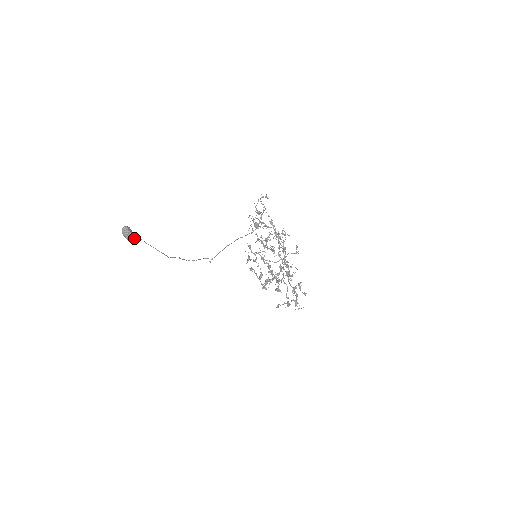
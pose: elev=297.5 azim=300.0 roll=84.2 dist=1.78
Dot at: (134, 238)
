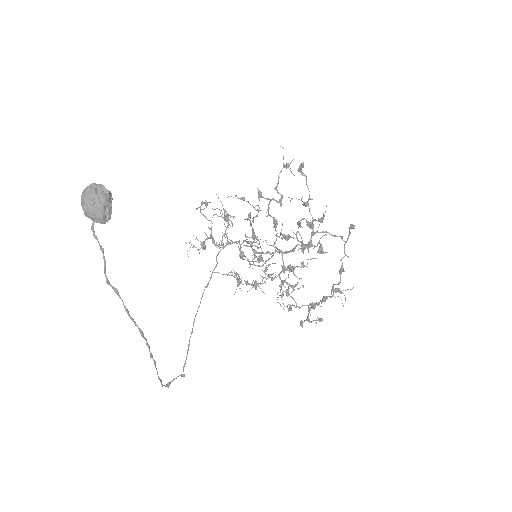
Dot at: (109, 216)
